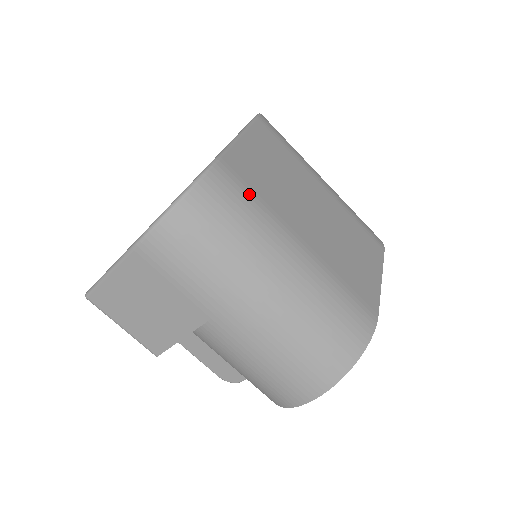
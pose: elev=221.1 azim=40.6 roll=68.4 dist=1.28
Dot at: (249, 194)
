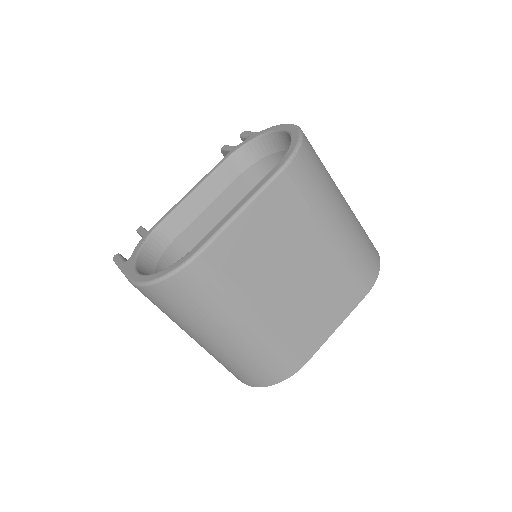
Dot at: (220, 281)
